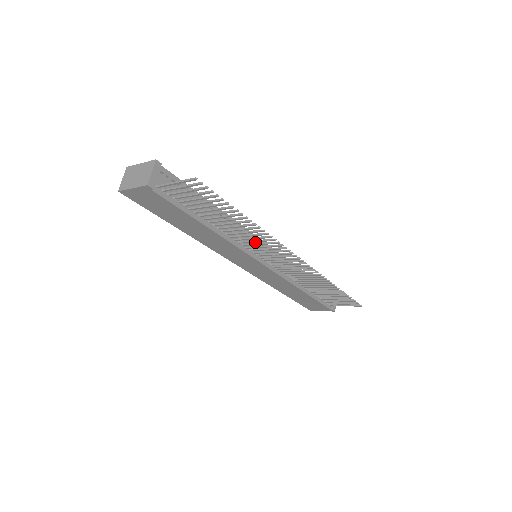
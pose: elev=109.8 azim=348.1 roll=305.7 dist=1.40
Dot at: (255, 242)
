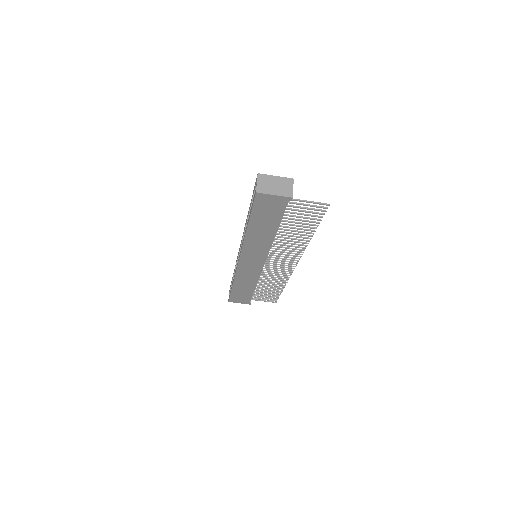
Dot at: occluded
